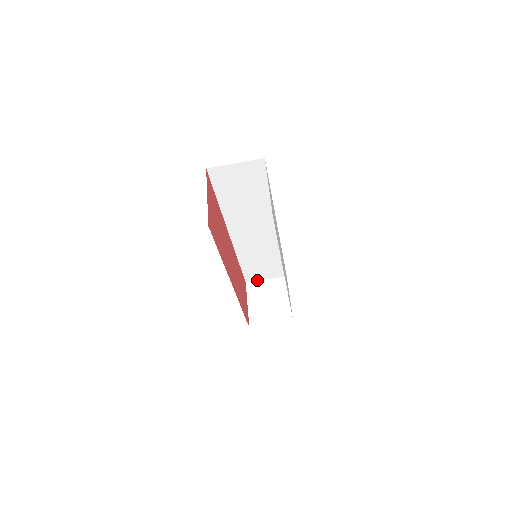
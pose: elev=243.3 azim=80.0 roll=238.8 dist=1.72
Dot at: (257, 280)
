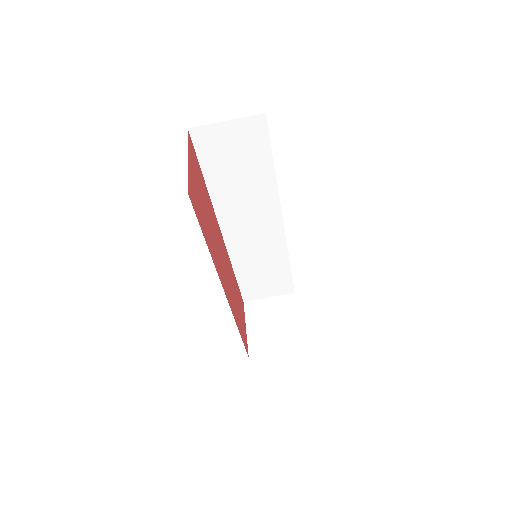
Dot at: (258, 299)
